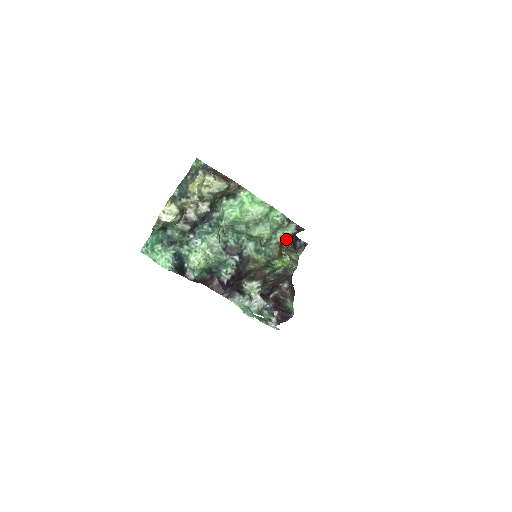
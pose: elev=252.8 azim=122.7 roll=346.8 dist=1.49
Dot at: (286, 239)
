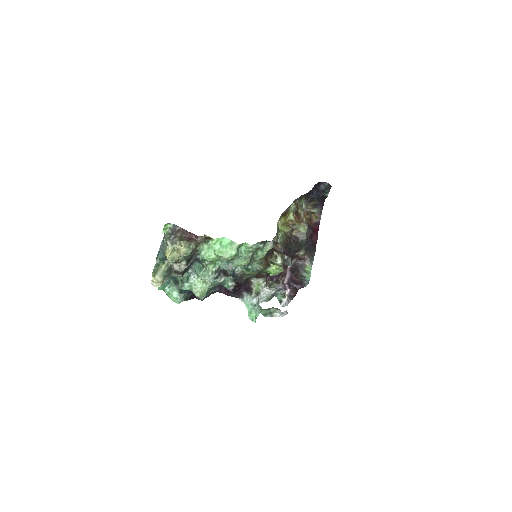
Dot at: (297, 206)
